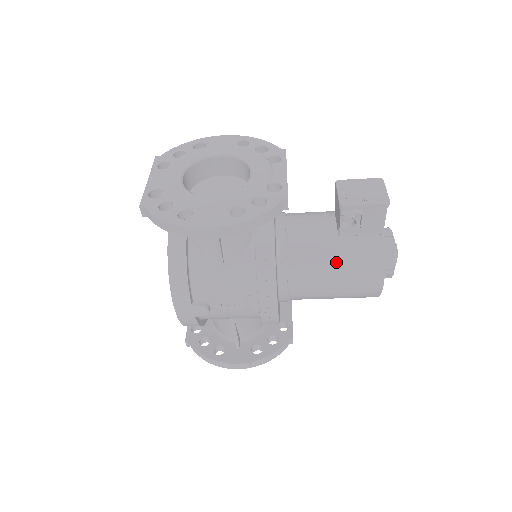
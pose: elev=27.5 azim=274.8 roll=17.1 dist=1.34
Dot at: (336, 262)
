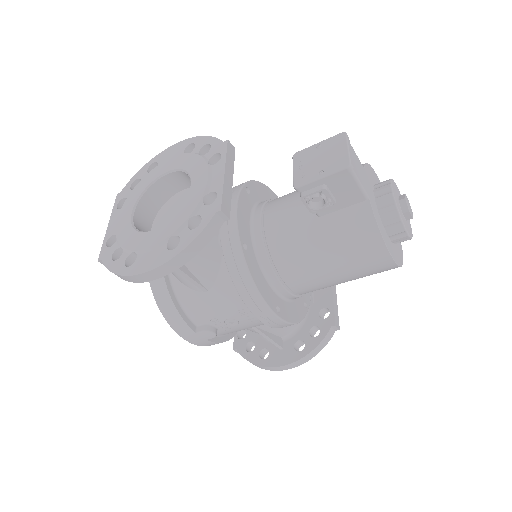
Dot at: (323, 248)
